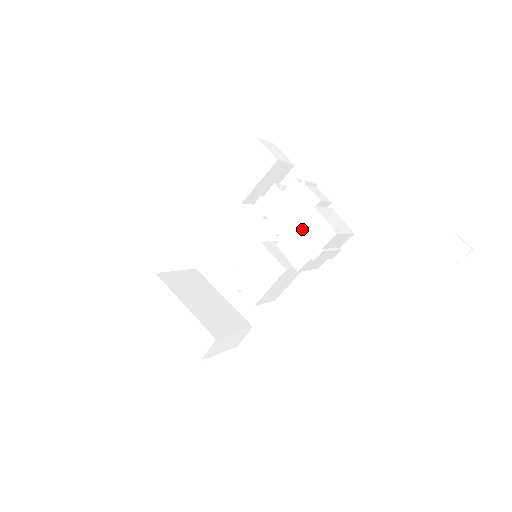
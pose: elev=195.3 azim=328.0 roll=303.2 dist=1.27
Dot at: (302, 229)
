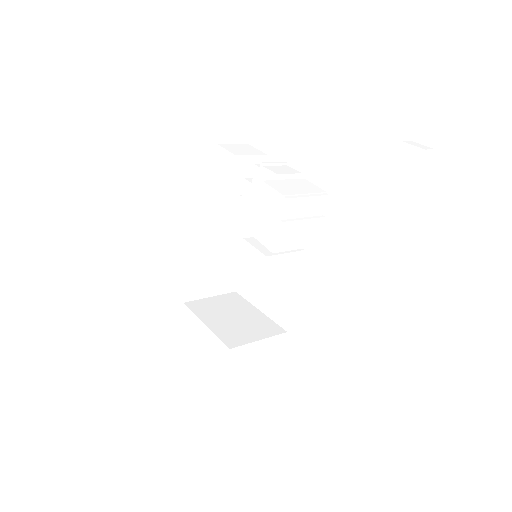
Dot at: (262, 209)
